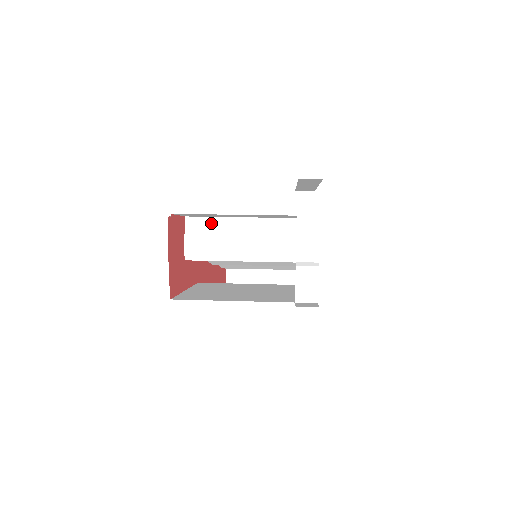
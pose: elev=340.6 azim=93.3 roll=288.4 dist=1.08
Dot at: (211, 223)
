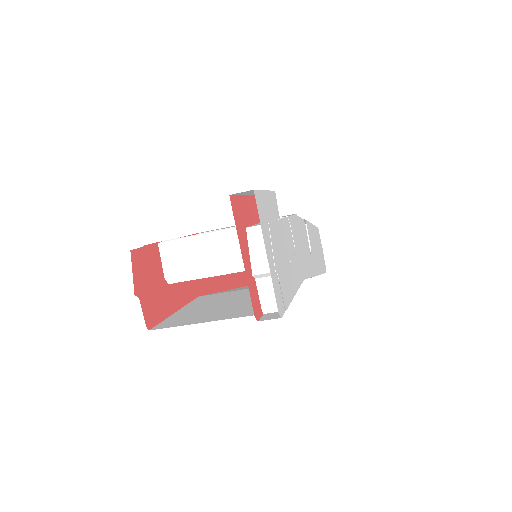
Dot at: (183, 244)
